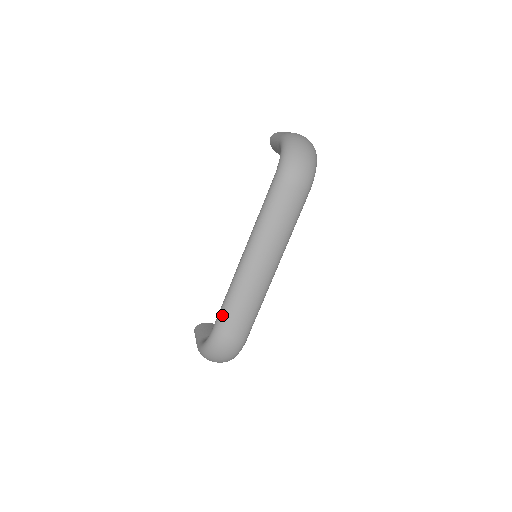
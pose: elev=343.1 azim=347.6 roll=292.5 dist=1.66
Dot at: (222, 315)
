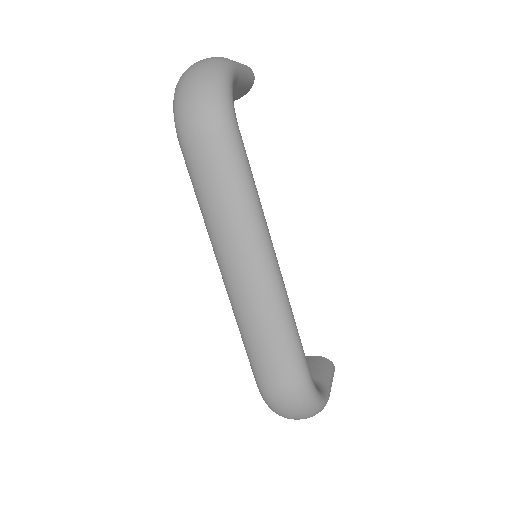
Dot at: (249, 361)
